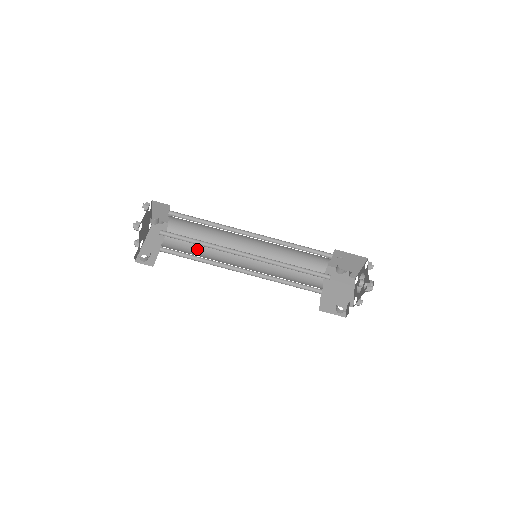
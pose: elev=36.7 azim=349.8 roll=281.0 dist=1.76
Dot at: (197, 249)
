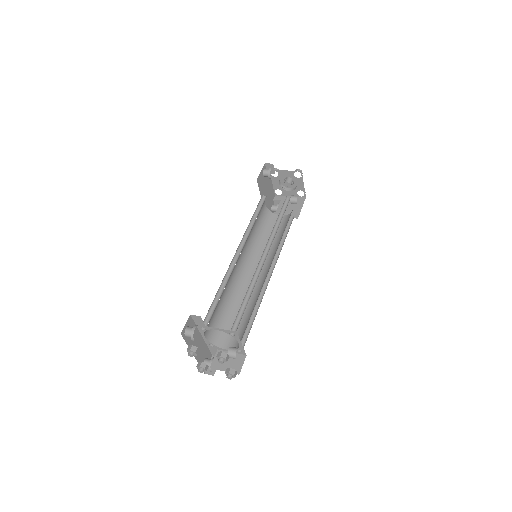
Dot at: (220, 304)
